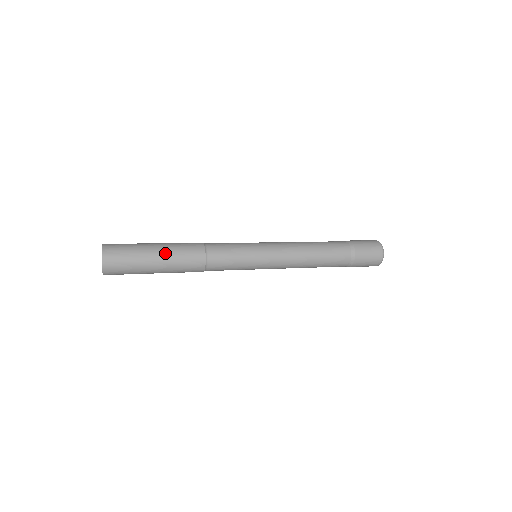
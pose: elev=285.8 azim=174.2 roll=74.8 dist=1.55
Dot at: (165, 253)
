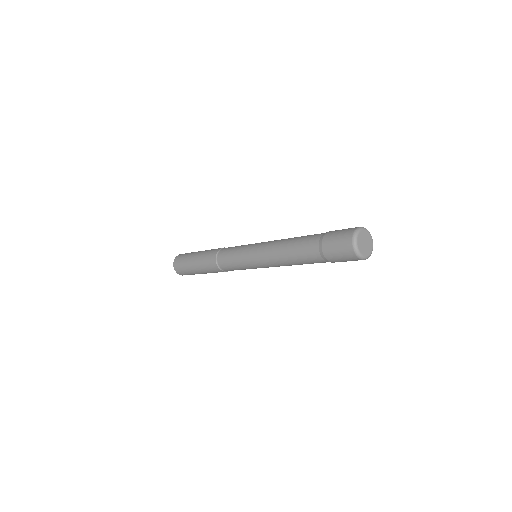
Dot at: (201, 271)
